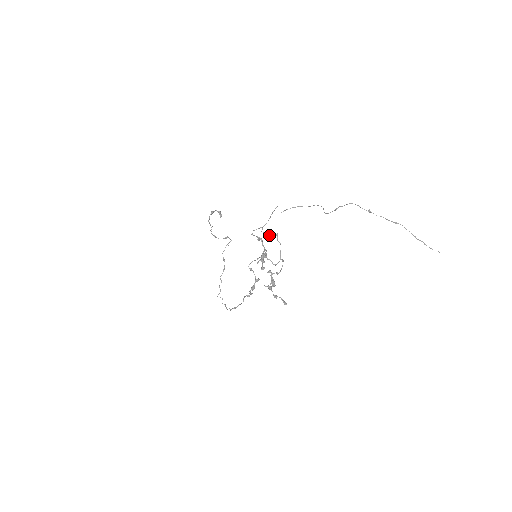
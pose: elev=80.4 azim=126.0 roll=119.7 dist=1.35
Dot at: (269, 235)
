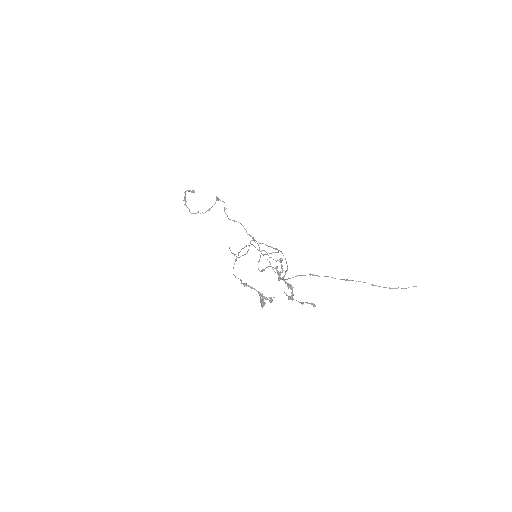
Dot at: occluded
